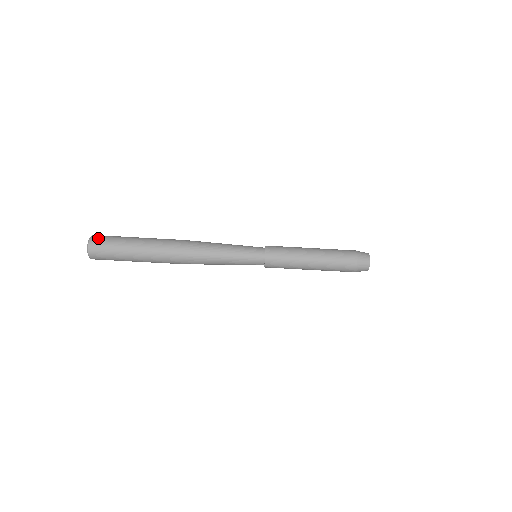
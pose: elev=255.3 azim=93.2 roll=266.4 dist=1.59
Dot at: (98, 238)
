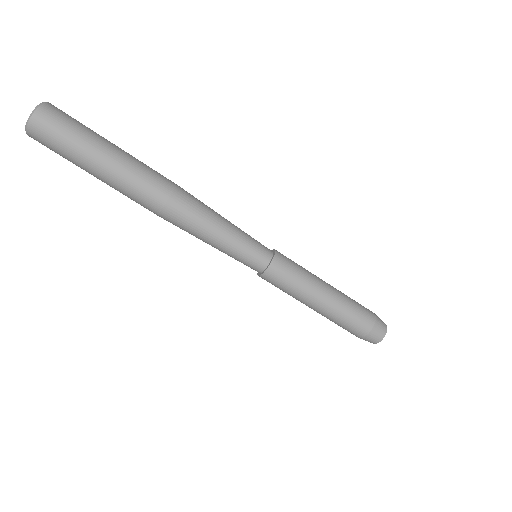
Dot at: (58, 109)
